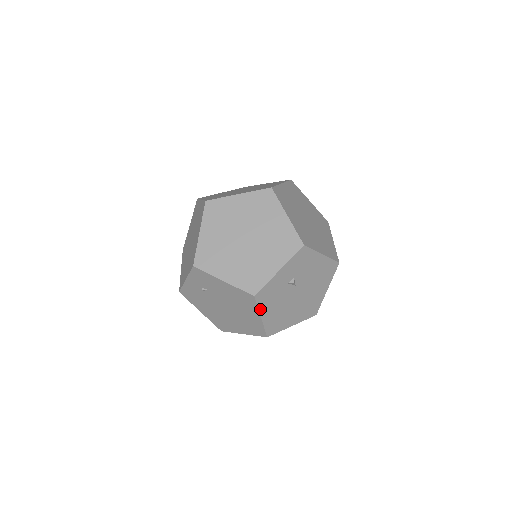
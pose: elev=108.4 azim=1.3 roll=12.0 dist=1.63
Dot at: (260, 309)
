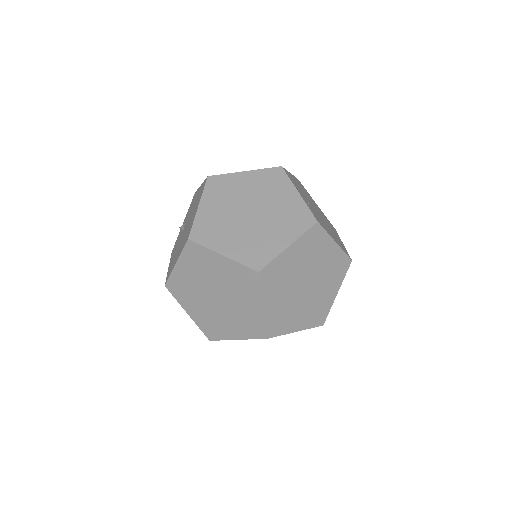
Dot at: occluded
